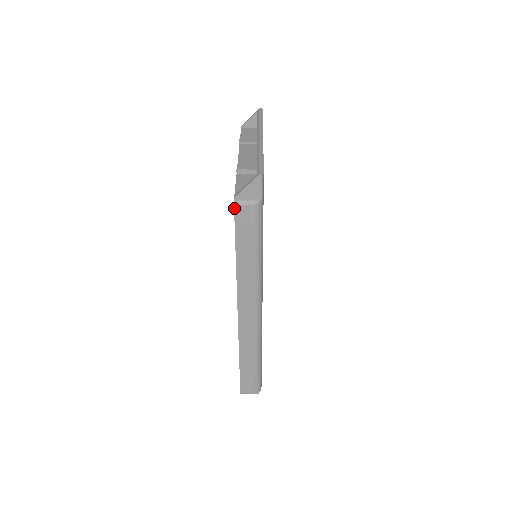
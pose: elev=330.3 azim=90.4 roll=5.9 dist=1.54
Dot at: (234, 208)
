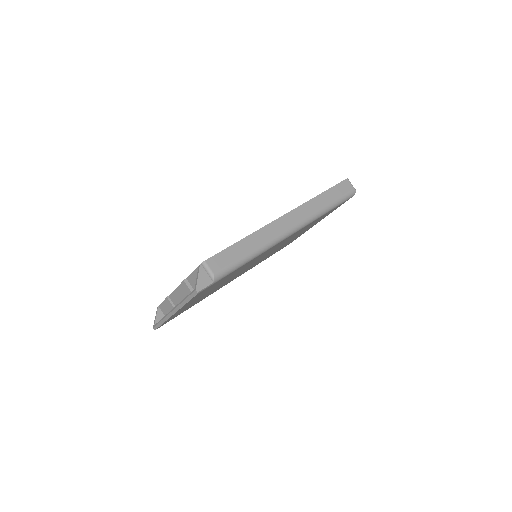
Dot at: occluded
